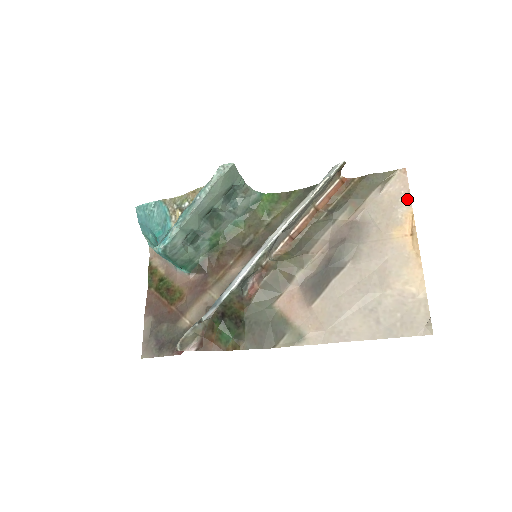
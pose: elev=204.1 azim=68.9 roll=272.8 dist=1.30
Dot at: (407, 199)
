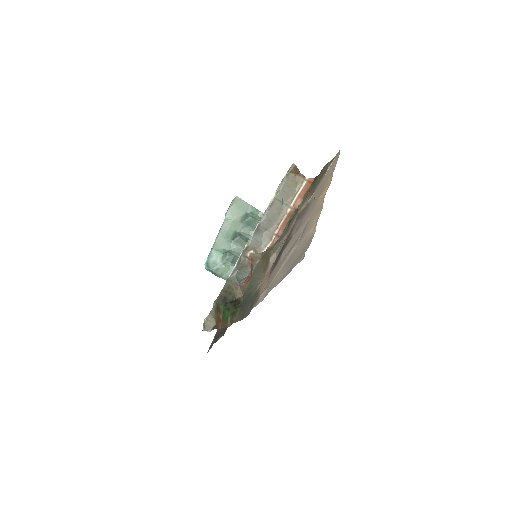
Dot at: (334, 169)
